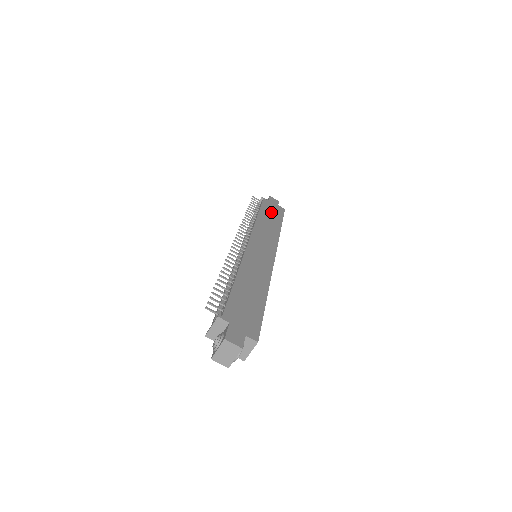
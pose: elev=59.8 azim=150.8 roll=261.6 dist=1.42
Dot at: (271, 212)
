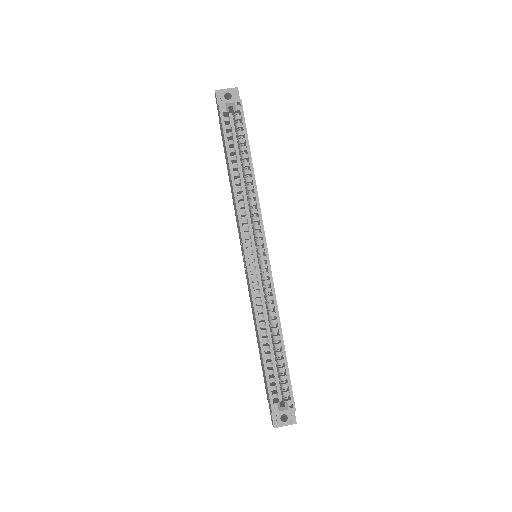
Dot at: occluded
